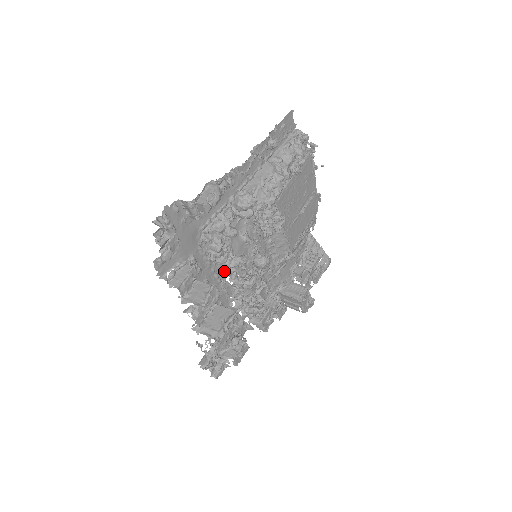
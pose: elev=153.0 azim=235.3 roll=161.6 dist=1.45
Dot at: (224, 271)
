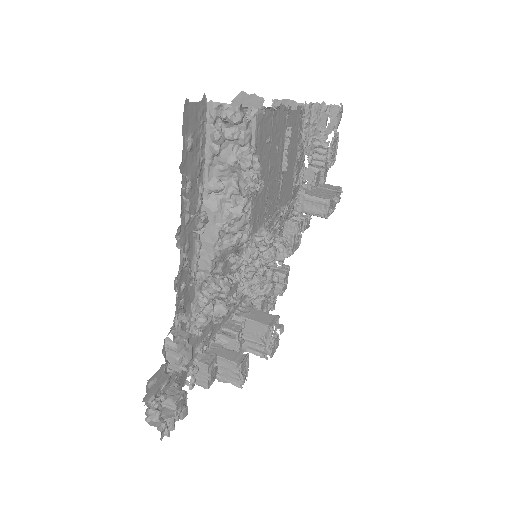
Dot at: occluded
